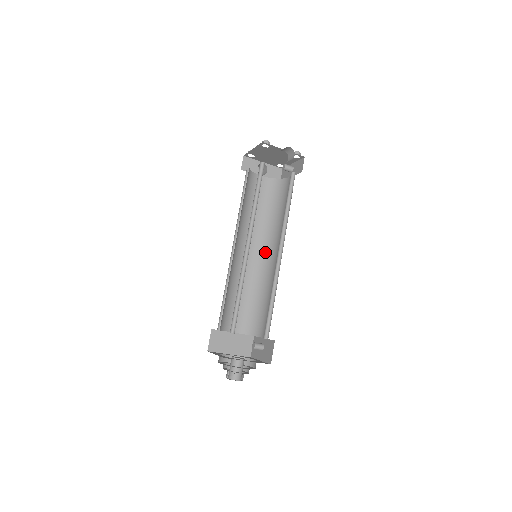
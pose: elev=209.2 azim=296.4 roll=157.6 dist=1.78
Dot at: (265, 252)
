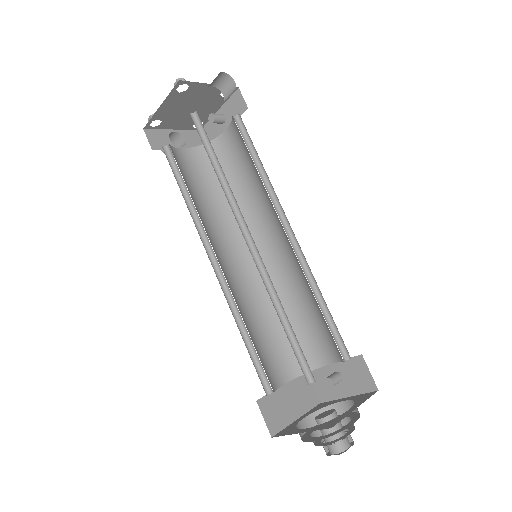
Dot at: occluded
